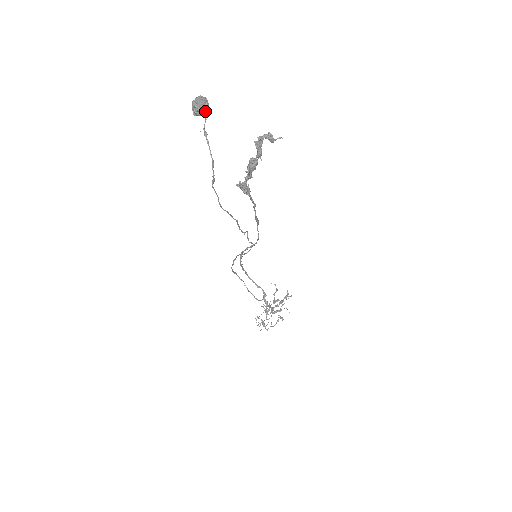
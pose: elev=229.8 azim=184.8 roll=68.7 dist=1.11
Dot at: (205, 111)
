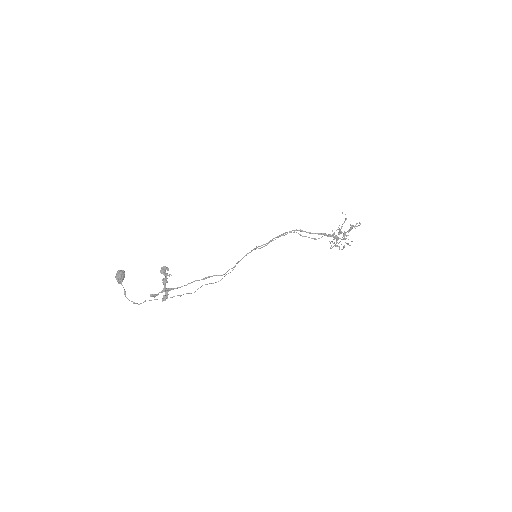
Dot at: (120, 283)
